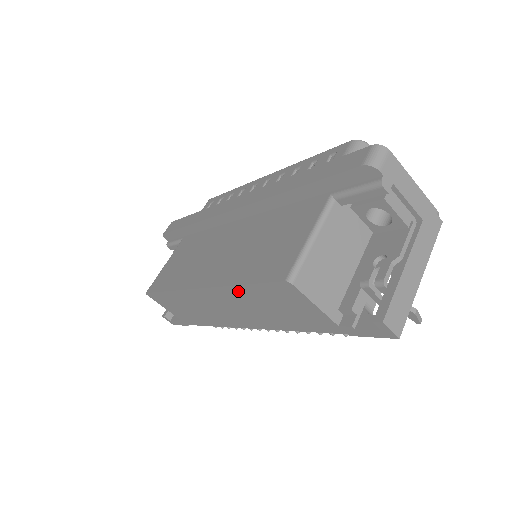
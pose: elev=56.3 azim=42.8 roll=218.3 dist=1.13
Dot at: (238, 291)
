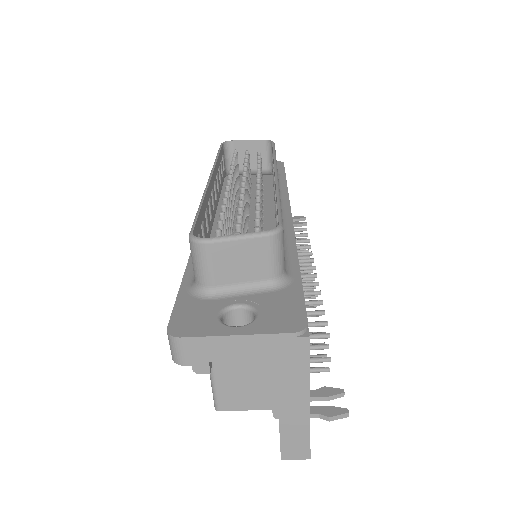
Dot at: occluded
